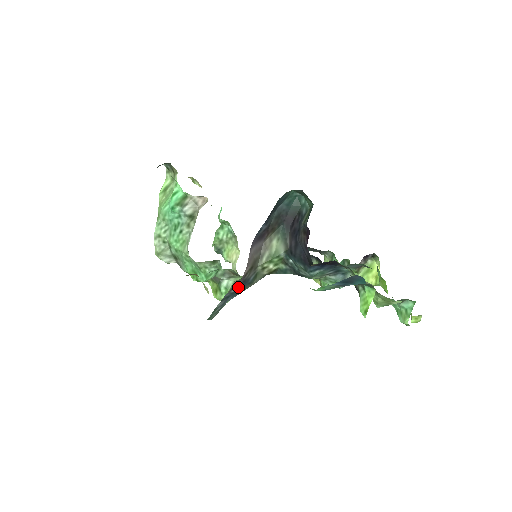
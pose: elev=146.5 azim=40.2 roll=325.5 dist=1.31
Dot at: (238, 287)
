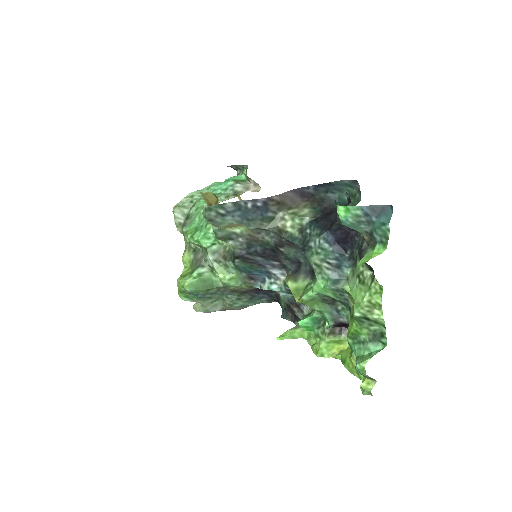
Dot at: (256, 206)
